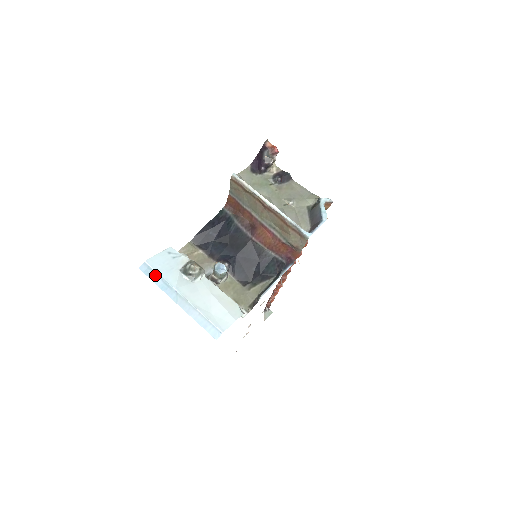
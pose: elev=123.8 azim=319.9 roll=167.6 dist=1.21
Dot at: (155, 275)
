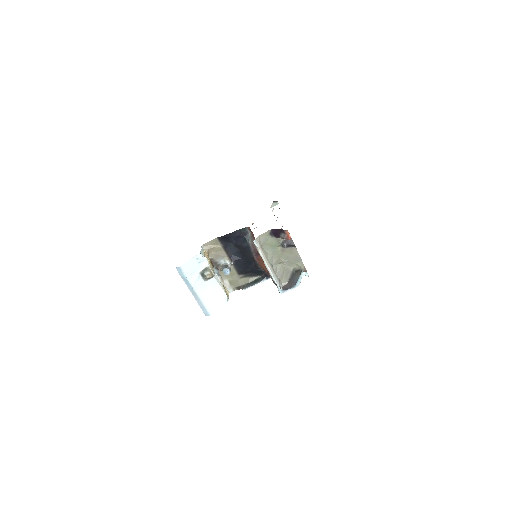
Dot at: (184, 276)
